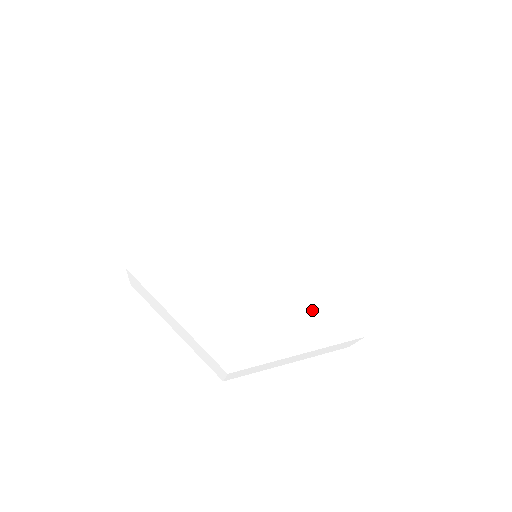
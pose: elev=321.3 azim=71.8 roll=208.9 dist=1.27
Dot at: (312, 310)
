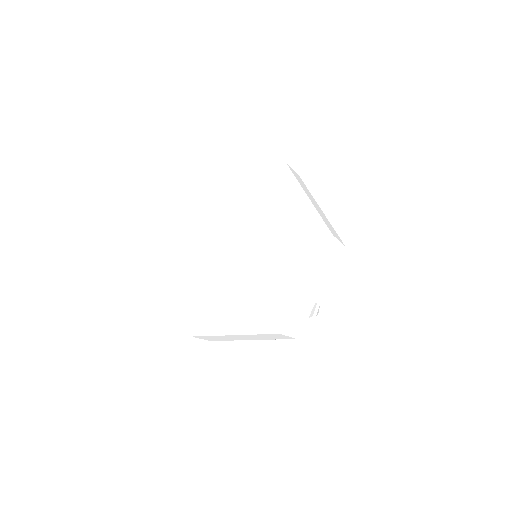
Dot at: (251, 305)
